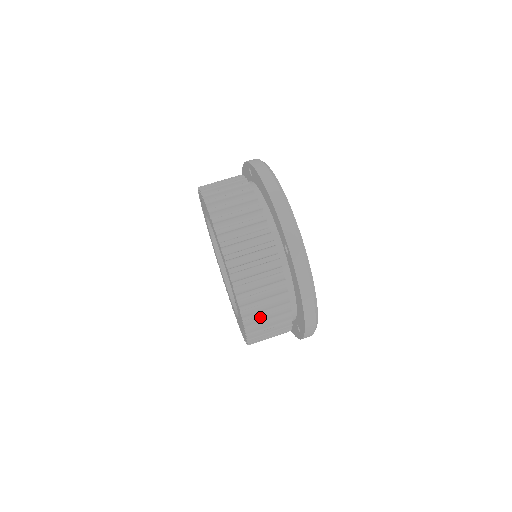
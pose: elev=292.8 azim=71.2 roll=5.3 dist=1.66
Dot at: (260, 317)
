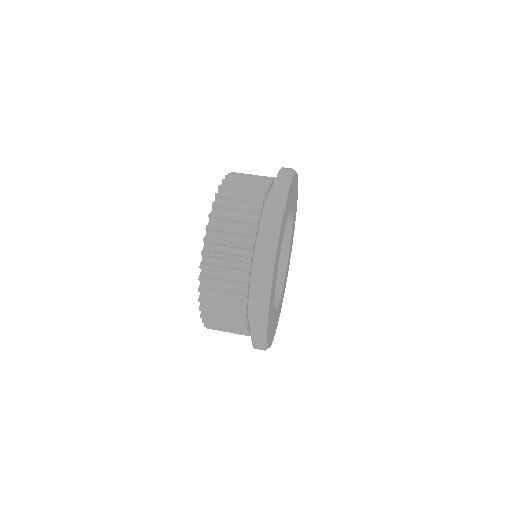
Dot at: (219, 264)
